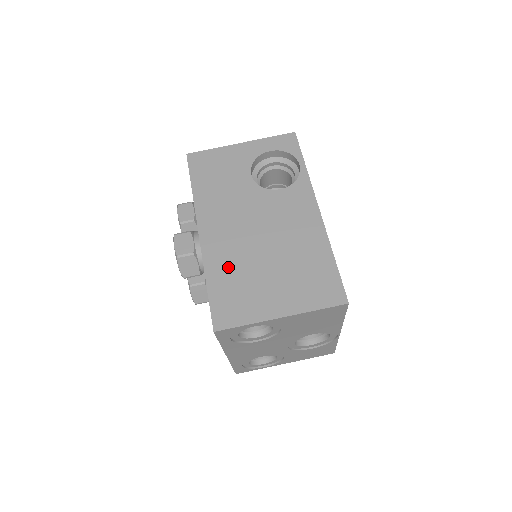
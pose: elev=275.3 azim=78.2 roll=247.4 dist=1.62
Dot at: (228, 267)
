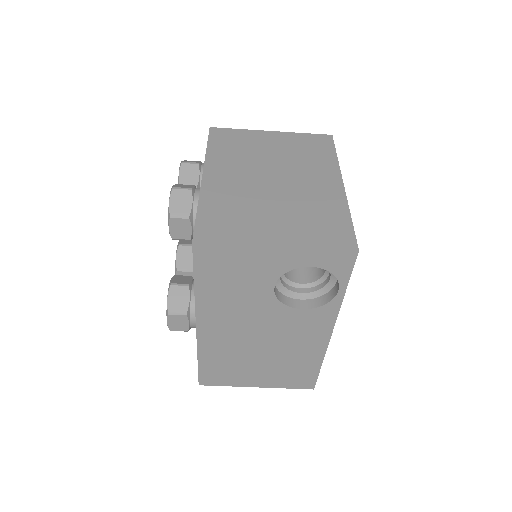
Dot at: (221, 355)
